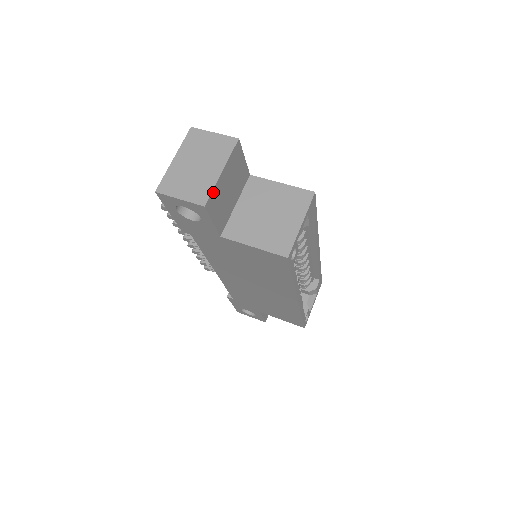
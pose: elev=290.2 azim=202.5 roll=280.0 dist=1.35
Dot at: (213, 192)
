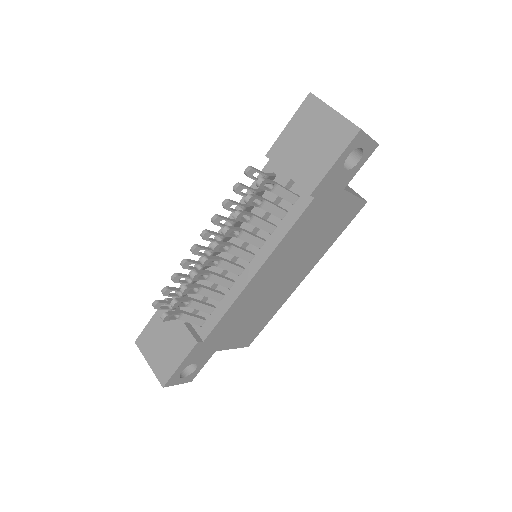
Dot at: occluded
